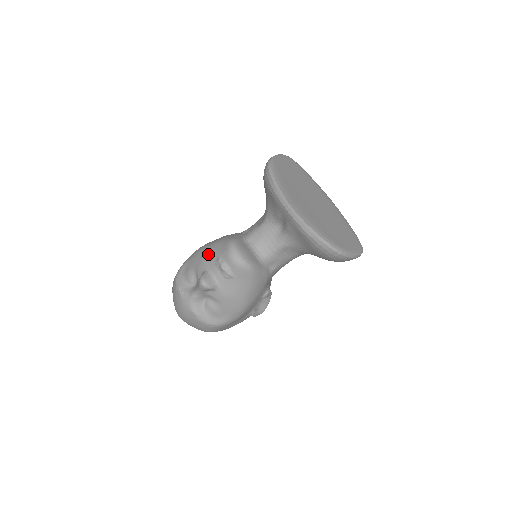
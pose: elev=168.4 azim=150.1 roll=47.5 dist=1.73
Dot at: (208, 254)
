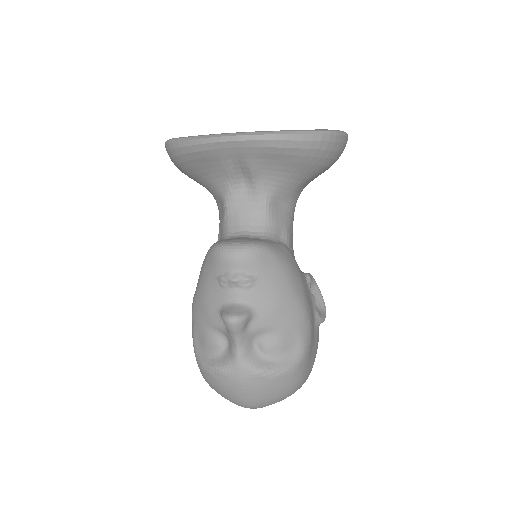
Dot at: (205, 293)
